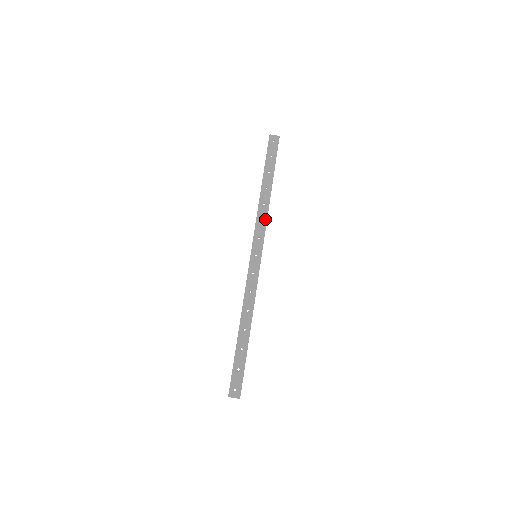
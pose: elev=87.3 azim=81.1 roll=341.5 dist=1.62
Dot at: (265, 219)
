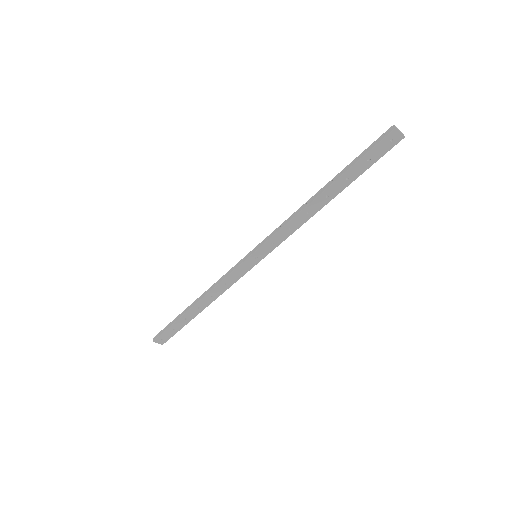
Dot at: (295, 229)
